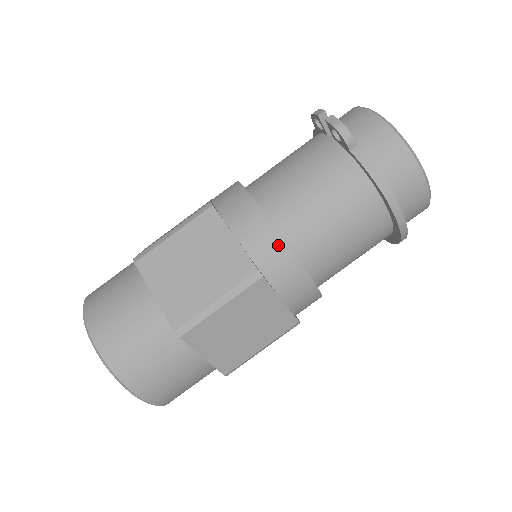
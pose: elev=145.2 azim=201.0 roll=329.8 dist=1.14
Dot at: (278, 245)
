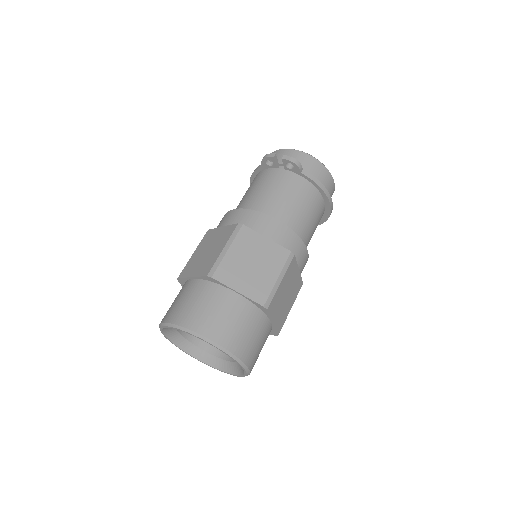
Dot at: (292, 235)
